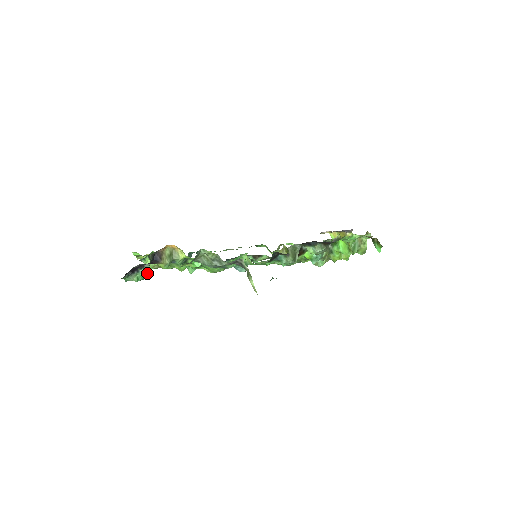
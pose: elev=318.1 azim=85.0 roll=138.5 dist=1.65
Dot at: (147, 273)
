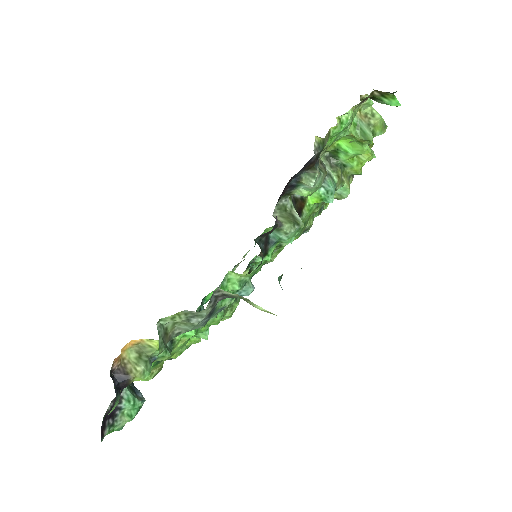
Dot at: (135, 399)
